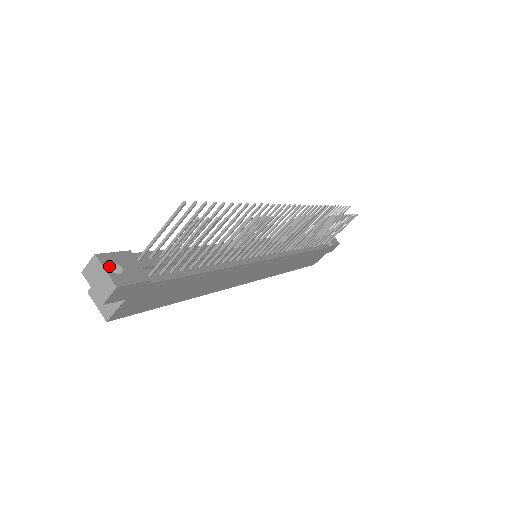
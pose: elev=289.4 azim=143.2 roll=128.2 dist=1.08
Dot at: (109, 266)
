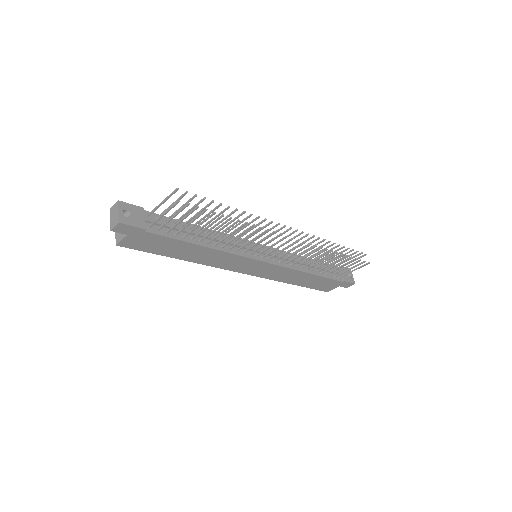
Dot at: (123, 210)
